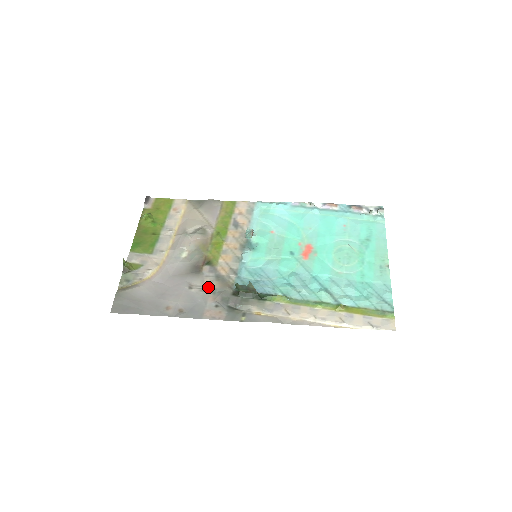
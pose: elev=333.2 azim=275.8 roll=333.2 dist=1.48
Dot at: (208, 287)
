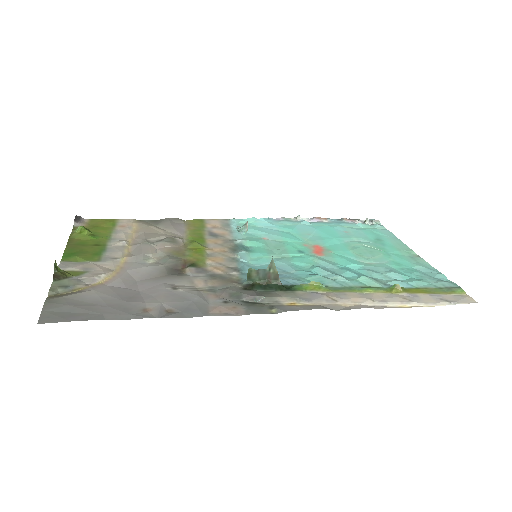
Dot at: (202, 286)
